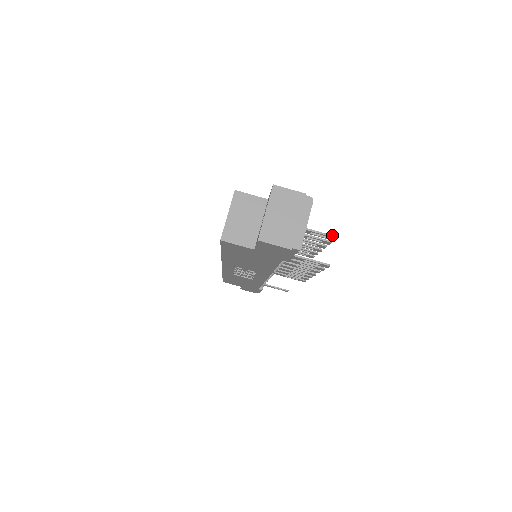
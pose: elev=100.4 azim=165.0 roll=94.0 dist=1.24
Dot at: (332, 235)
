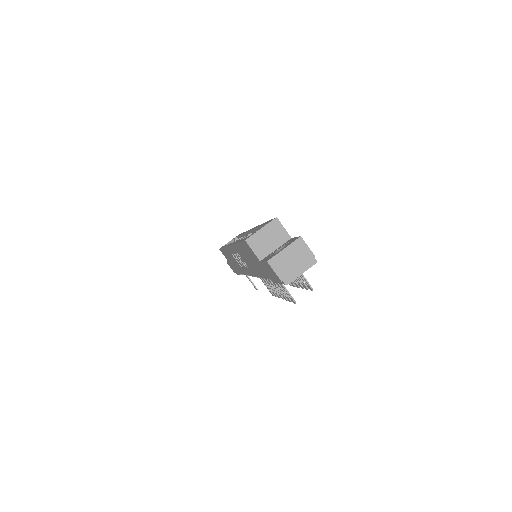
Dot at: occluded
